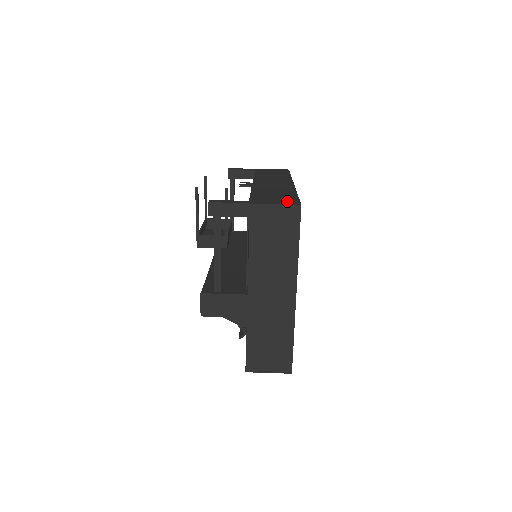
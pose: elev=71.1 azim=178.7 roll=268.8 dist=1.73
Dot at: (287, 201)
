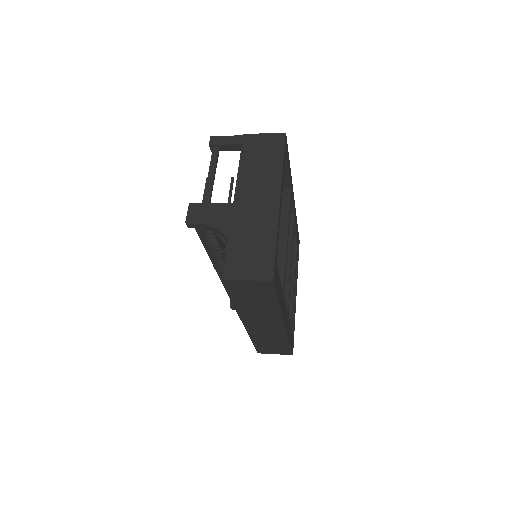
Dot at: occluded
